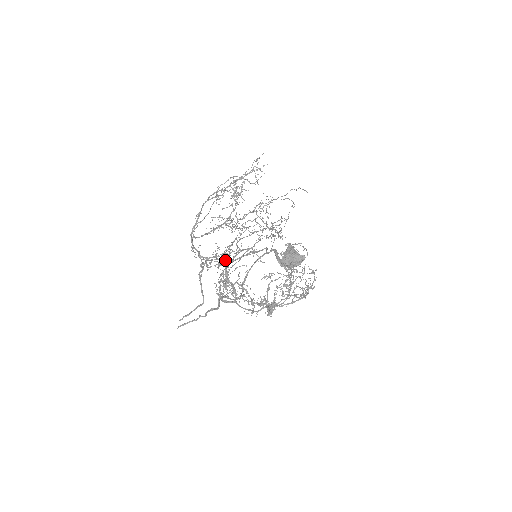
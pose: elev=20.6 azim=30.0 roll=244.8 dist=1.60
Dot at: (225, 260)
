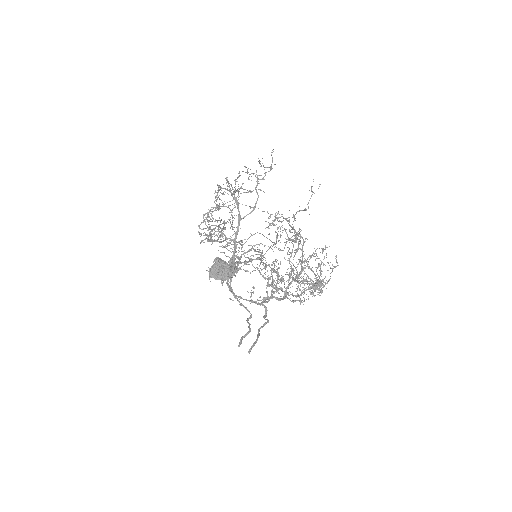
Dot at: (258, 259)
